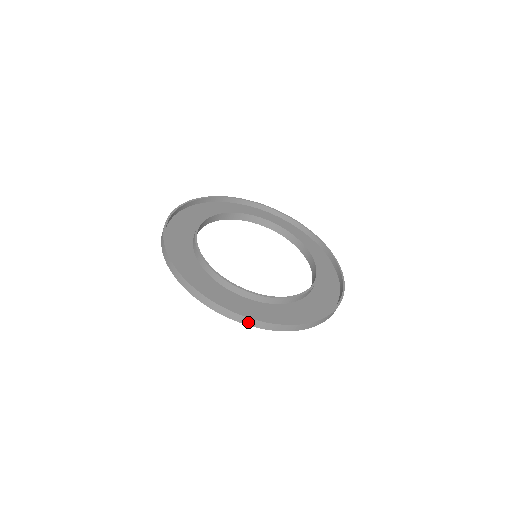
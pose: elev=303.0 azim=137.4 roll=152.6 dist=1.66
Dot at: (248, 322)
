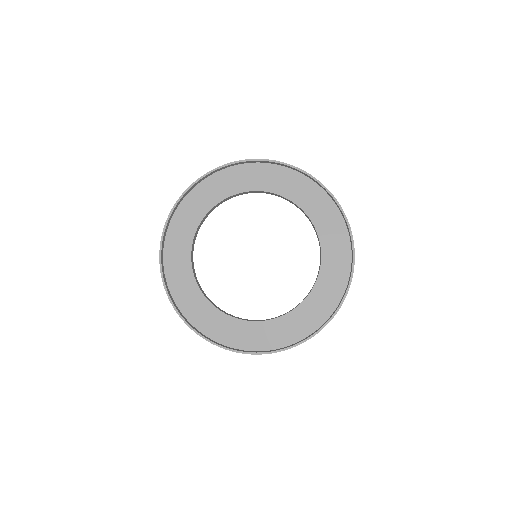
Dot at: (200, 335)
